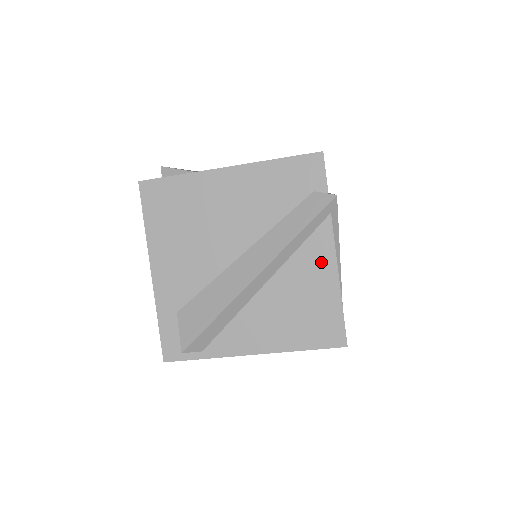
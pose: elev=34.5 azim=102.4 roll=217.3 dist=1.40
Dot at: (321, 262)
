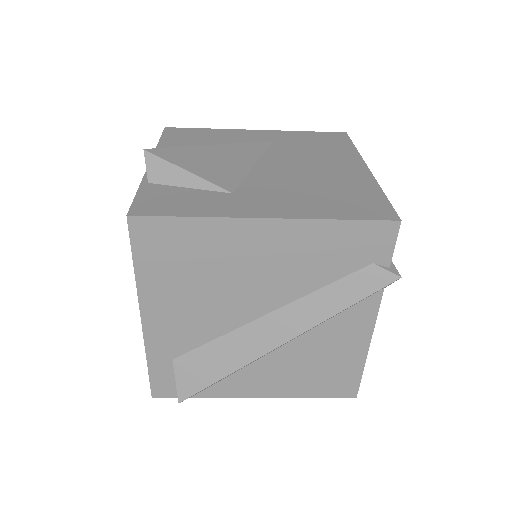
Dot at: (355, 331)
